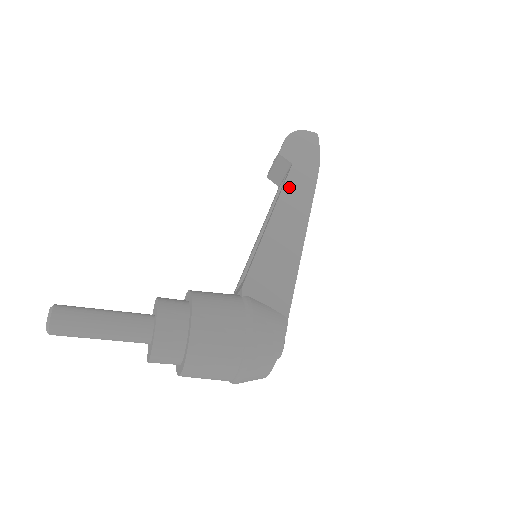
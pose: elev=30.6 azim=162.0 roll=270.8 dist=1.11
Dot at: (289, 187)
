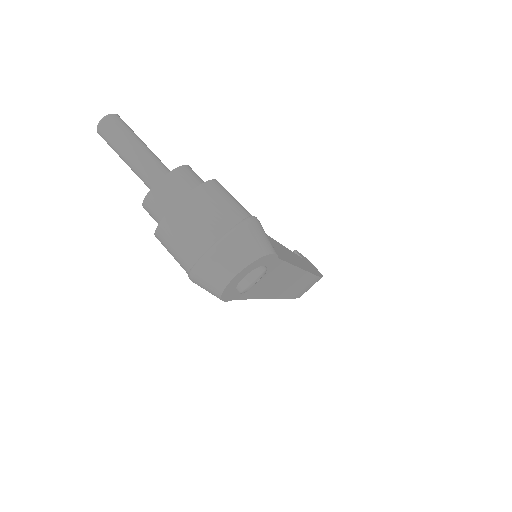
Dot at: (297, 256)
